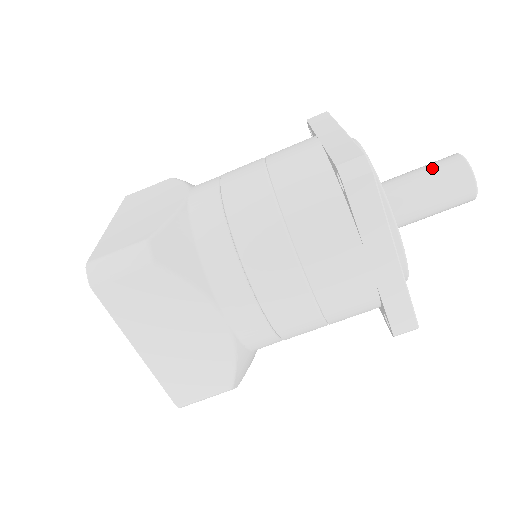
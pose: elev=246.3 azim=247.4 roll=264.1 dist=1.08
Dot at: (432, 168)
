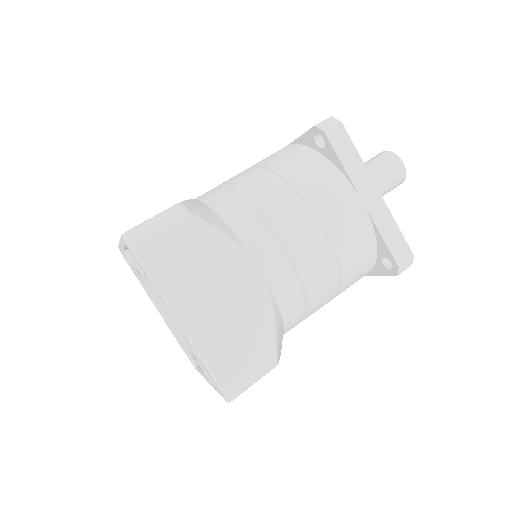
Dot at: (369, 161)
